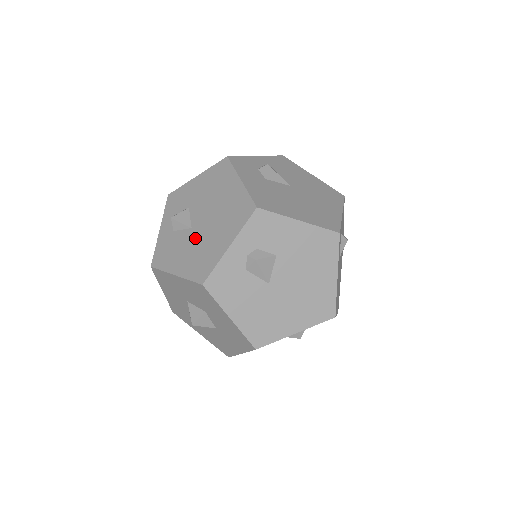
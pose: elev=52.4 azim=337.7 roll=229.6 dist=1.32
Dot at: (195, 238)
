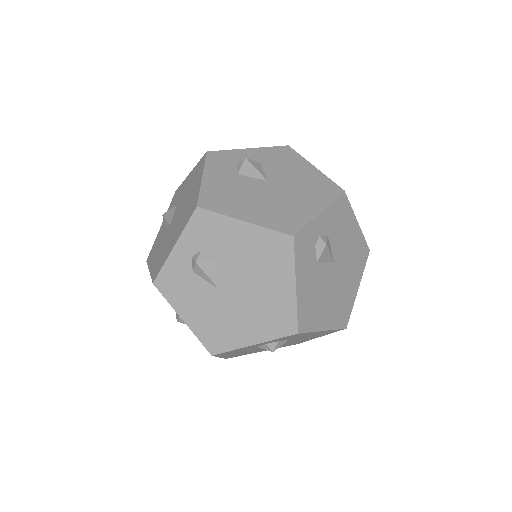
Dot at: (167, 236)
